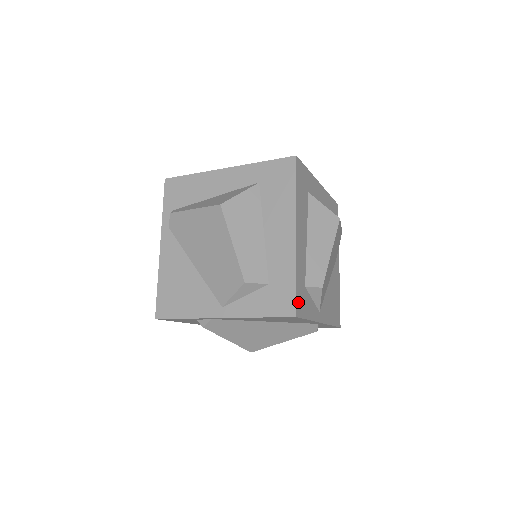
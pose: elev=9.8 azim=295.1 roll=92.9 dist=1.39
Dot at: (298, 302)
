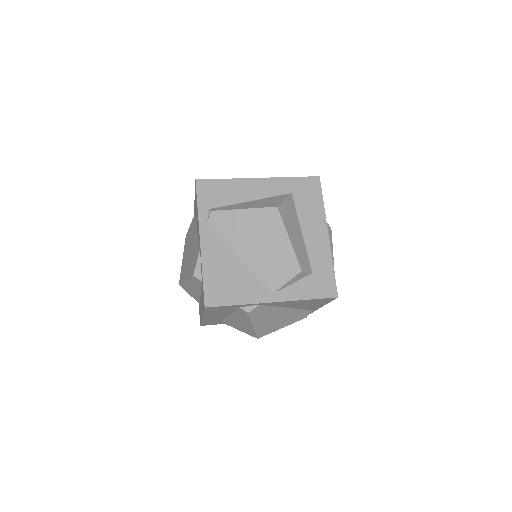
Dot at: (335, 287)
